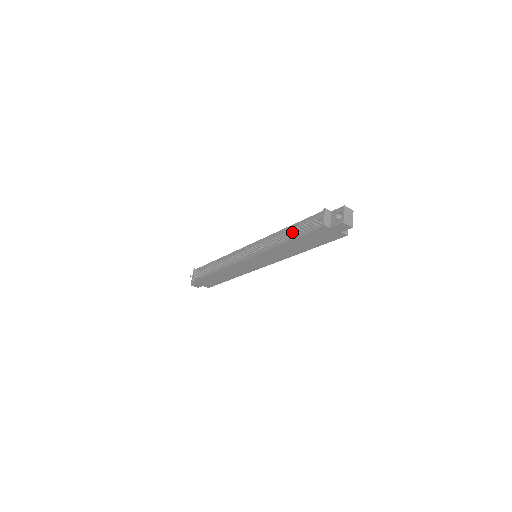
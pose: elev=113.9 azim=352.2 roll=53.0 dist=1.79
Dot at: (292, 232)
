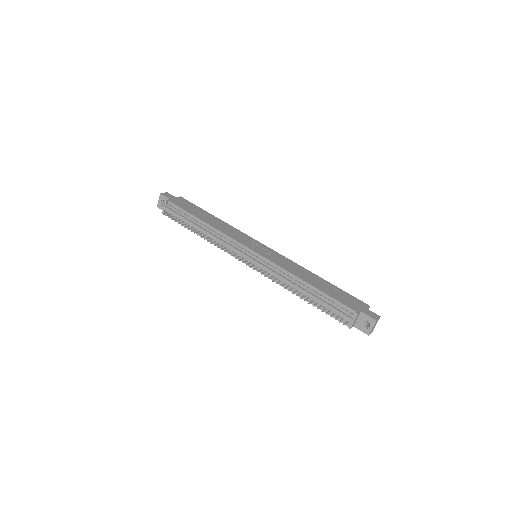
Dot at: occluded
